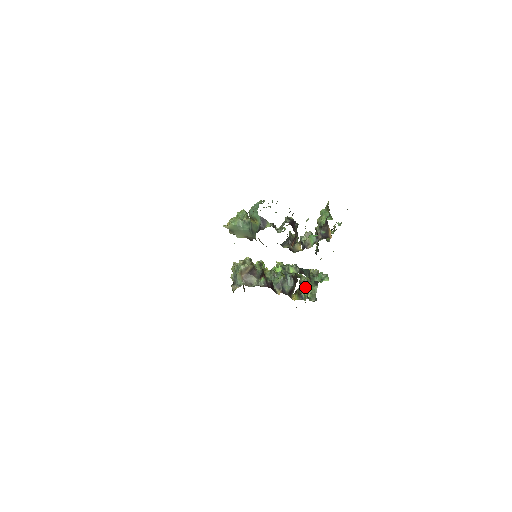
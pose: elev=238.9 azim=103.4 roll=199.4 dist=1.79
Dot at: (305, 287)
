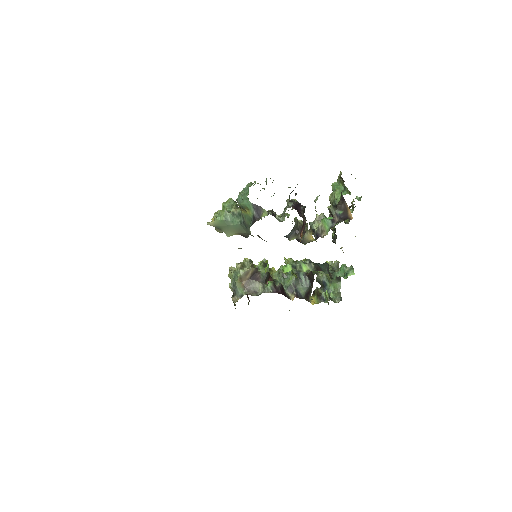
Dot at: (325, 285)
